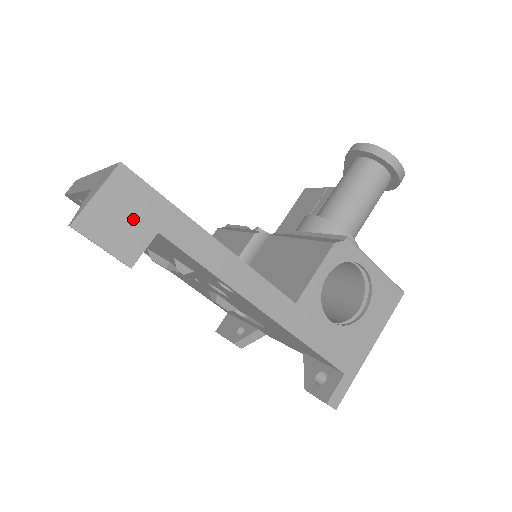
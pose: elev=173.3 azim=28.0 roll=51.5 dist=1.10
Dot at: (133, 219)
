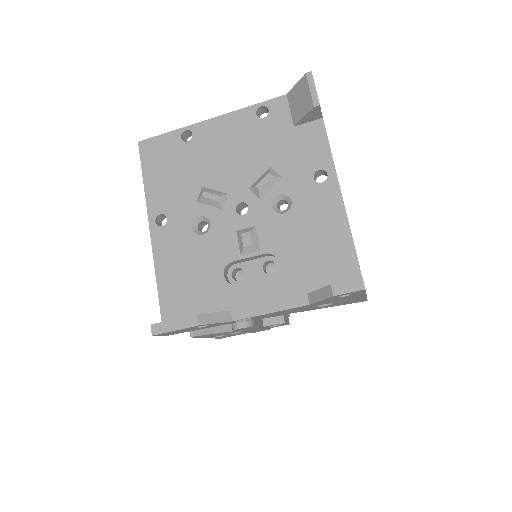
Dot at: occluded
